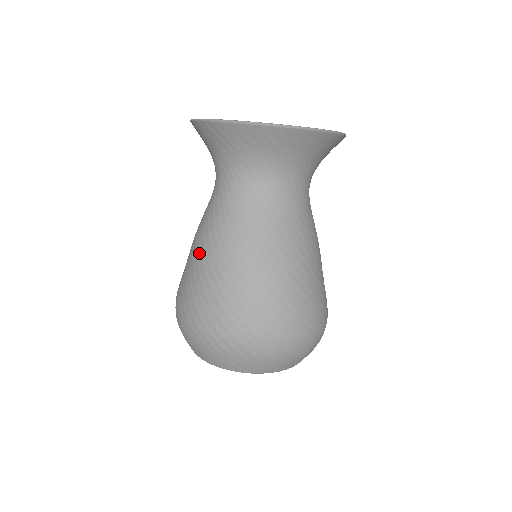
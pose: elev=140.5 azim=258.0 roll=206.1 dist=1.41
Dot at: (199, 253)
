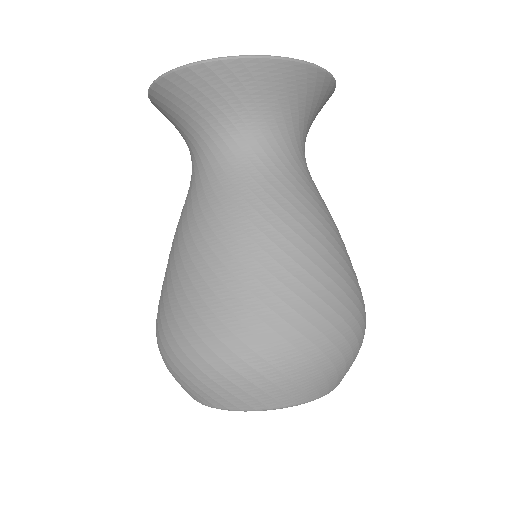
Dot at: (257, 246)
